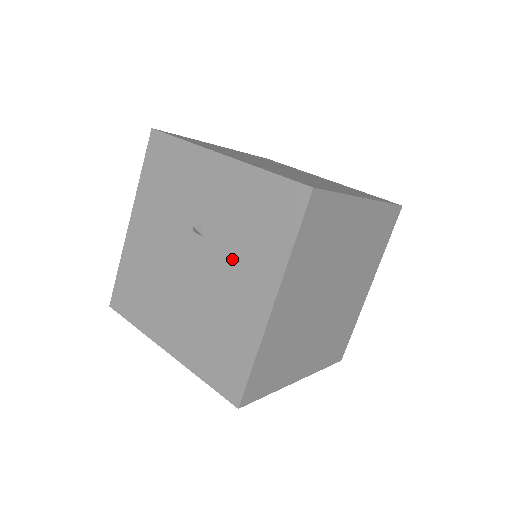
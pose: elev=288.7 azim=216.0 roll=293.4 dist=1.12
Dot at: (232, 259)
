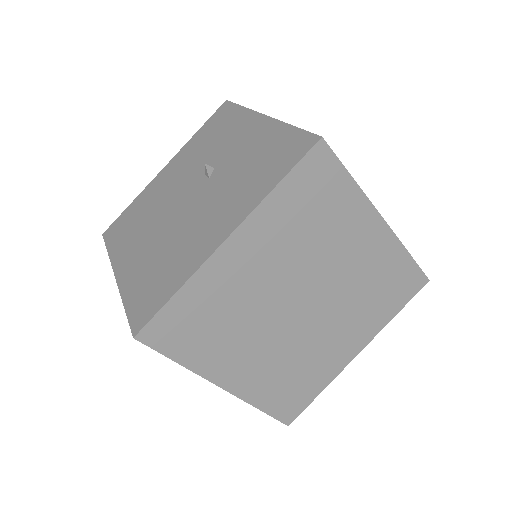
Dot at: (219, 196)
